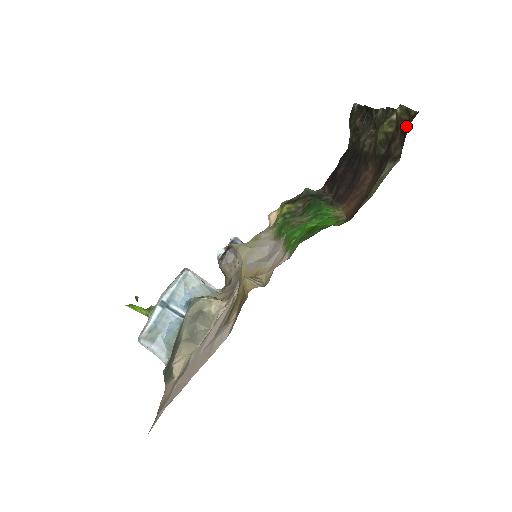
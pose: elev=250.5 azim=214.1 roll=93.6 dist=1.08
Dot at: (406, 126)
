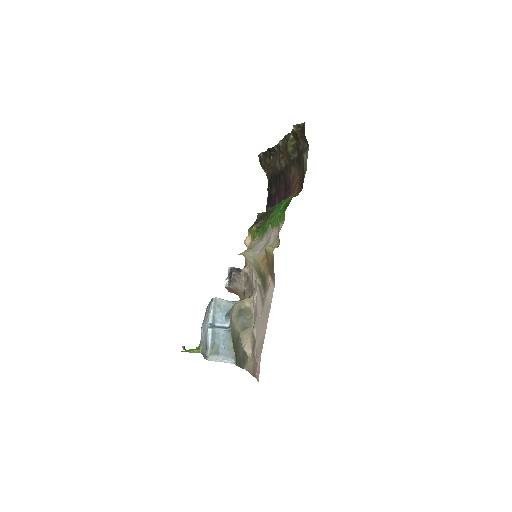
Dot at: (302, 132)
